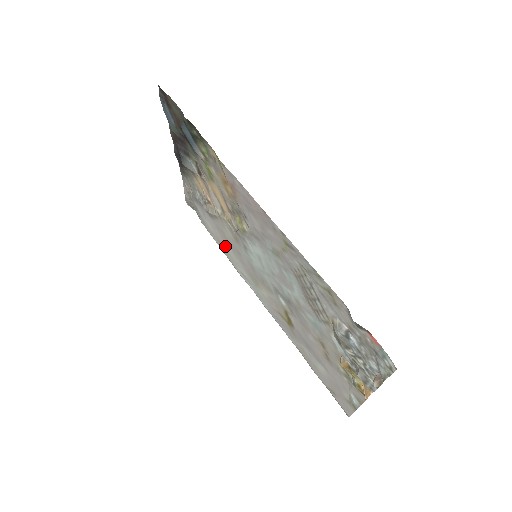
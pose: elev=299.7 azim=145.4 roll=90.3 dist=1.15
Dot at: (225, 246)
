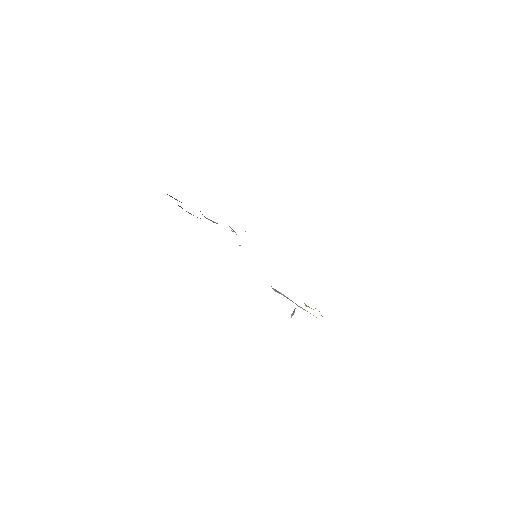
Dot at: occluded
